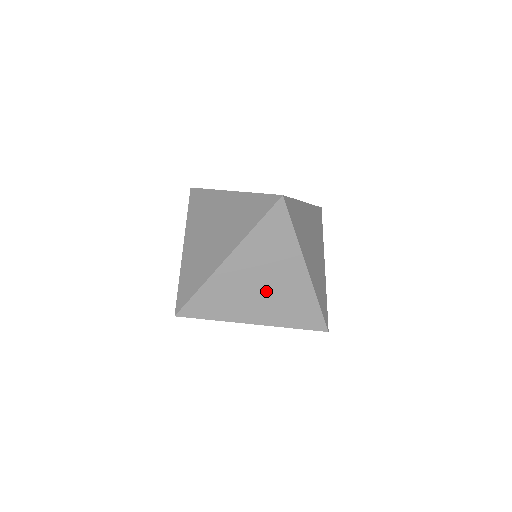
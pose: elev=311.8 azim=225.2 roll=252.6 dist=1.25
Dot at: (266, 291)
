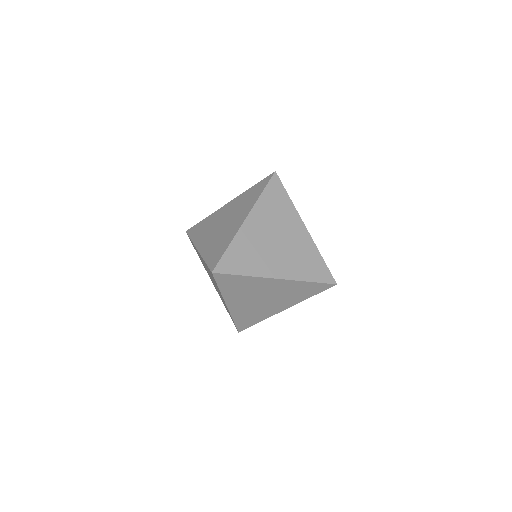
Dot at: occluded
